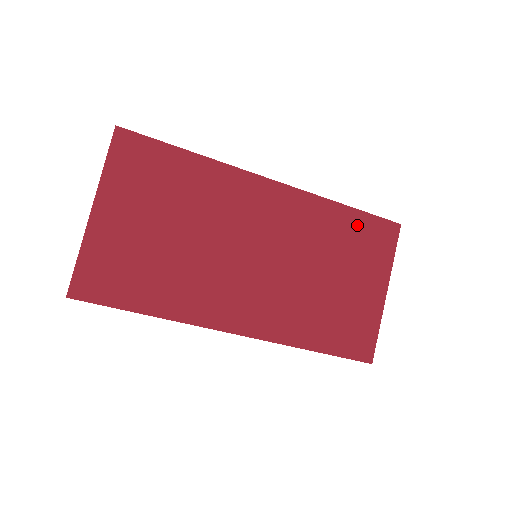
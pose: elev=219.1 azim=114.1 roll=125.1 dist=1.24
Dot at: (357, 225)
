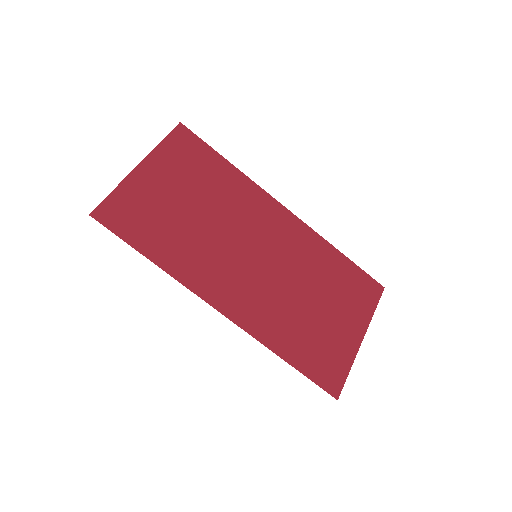
Dot at: (347, 271)
